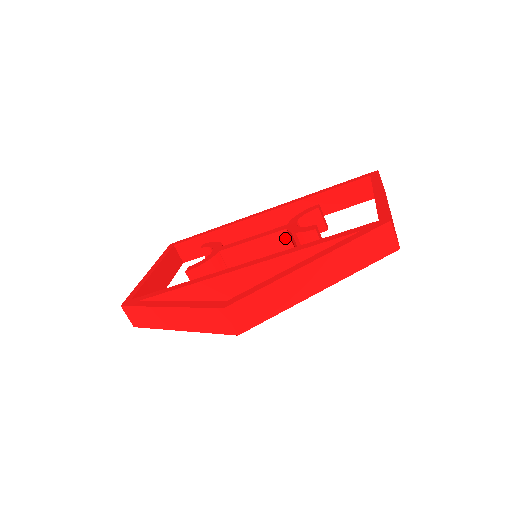
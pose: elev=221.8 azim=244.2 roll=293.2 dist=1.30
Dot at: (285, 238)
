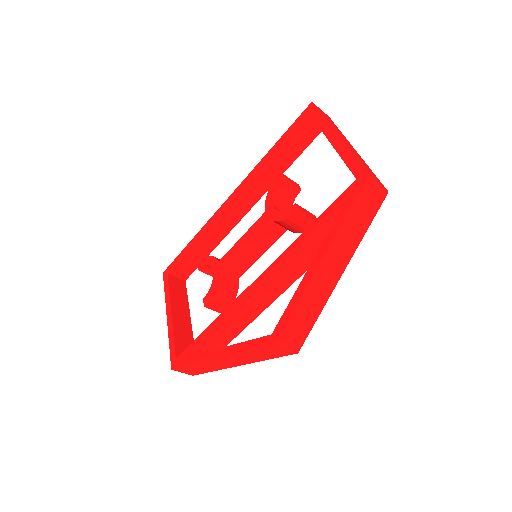
Dot at: (271, 225)
